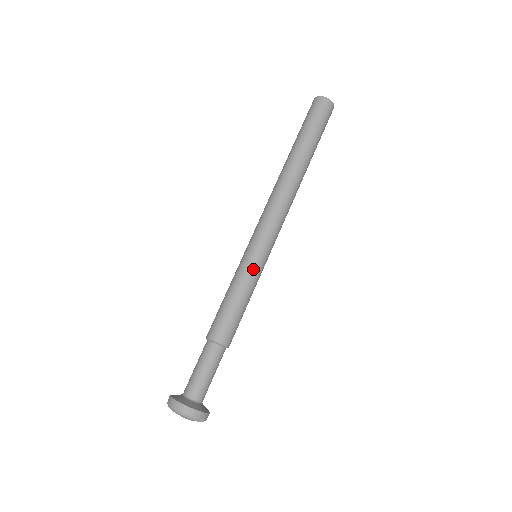
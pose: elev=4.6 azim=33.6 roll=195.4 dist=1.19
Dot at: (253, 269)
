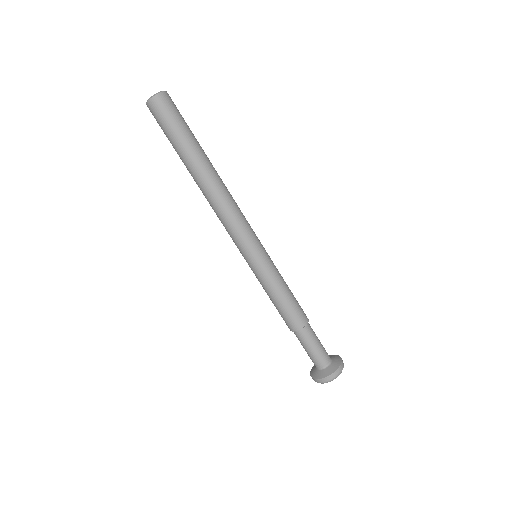
Dot at: (266, 270)
